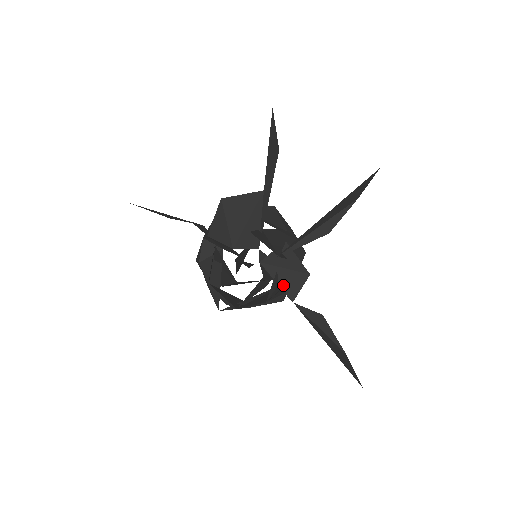
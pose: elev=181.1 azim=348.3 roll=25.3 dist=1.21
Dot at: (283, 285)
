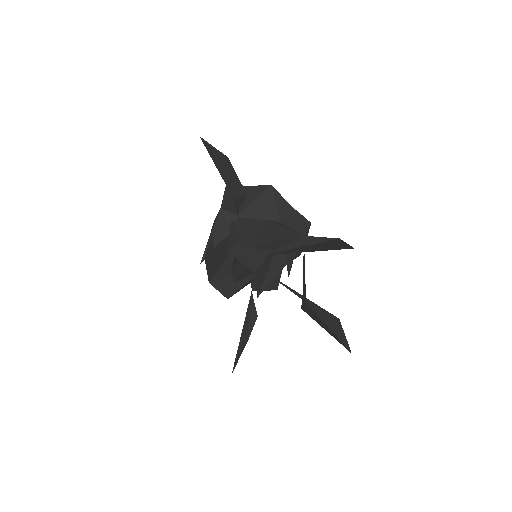
Dot at: (254, 283)
